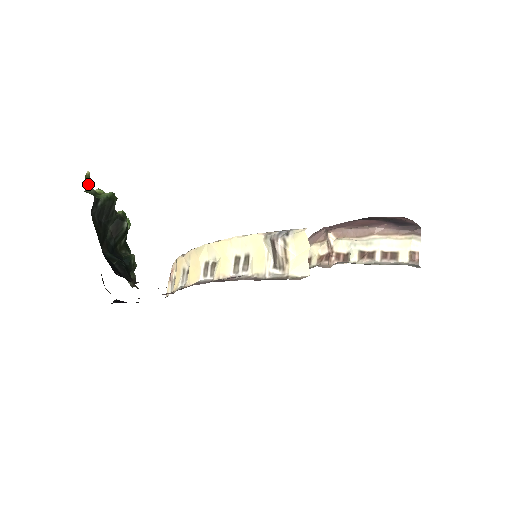
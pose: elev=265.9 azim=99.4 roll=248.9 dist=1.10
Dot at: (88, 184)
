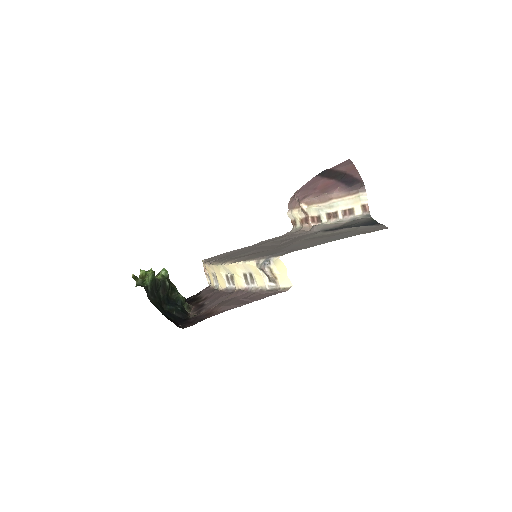
Dot at: (136, 279)
